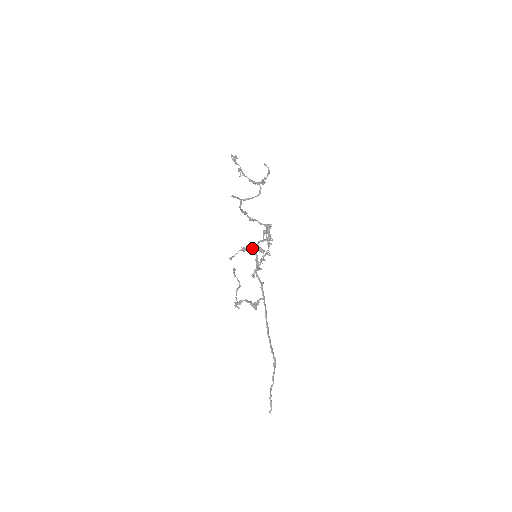
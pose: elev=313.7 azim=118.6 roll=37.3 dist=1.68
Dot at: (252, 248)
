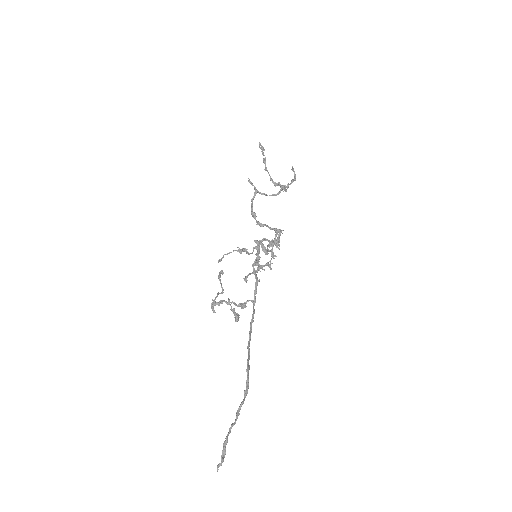
Dot at: (255, 241)
